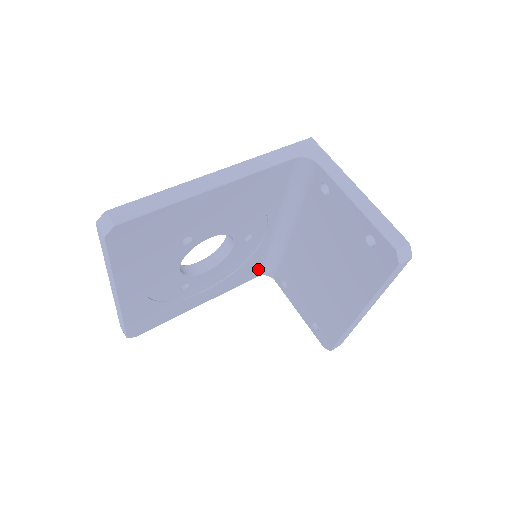
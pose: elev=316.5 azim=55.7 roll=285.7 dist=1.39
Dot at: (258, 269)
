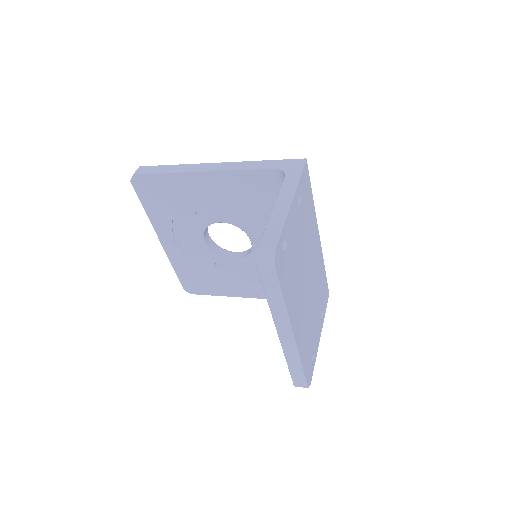
Dot at: occluded
